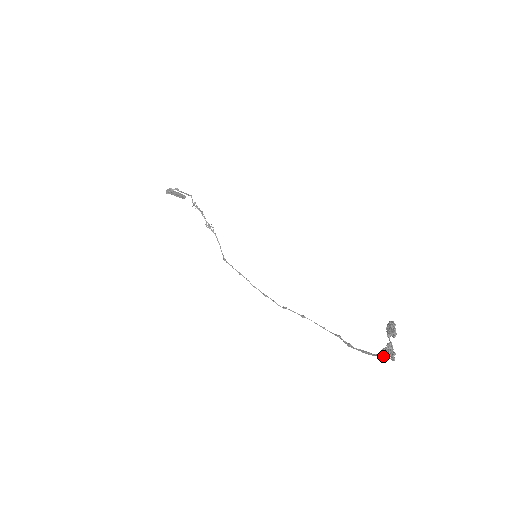
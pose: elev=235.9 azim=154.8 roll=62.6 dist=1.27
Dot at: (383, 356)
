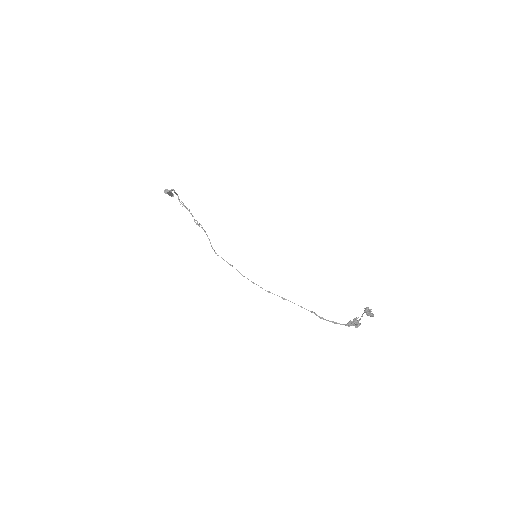
Dot at: (351, 325)
